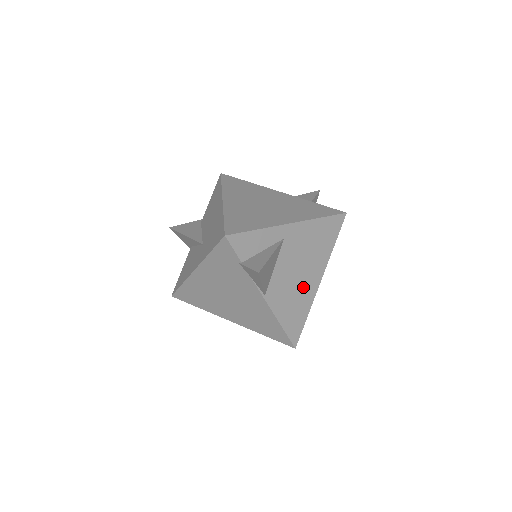
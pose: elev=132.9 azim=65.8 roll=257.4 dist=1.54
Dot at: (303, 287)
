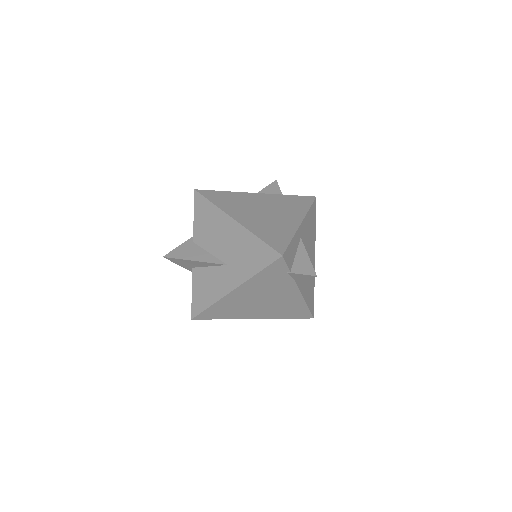
Dot at: occluded
